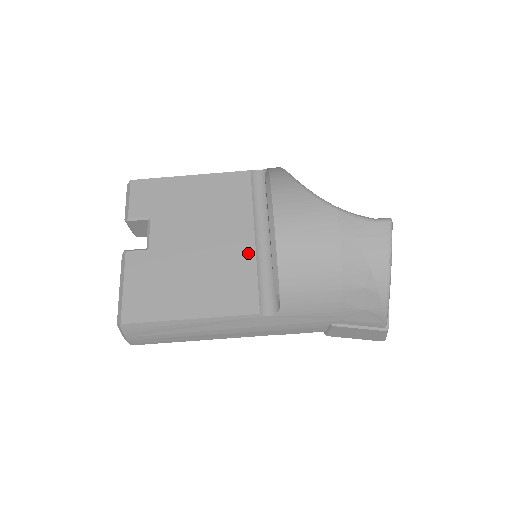
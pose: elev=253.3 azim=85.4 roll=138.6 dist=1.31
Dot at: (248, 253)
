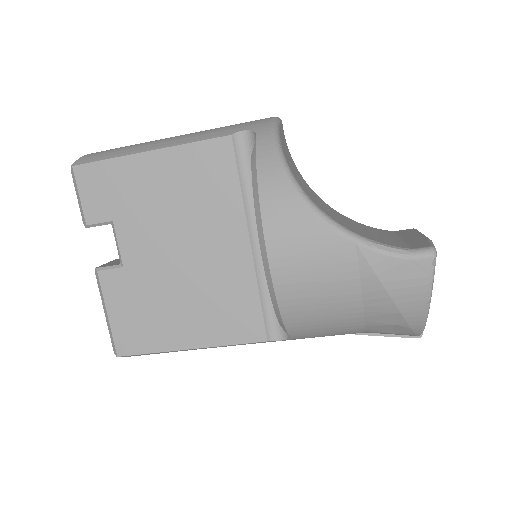
Dot at: (244, 266)
